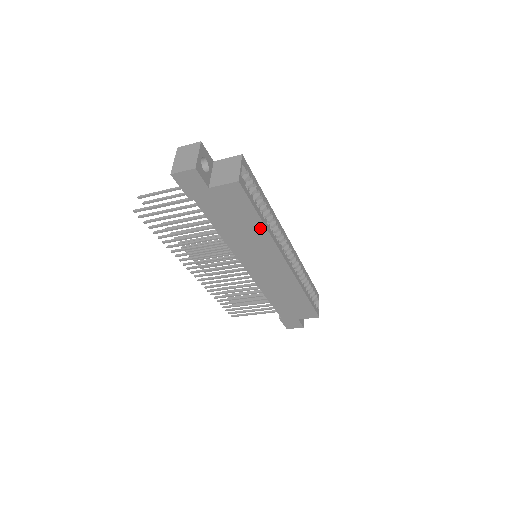
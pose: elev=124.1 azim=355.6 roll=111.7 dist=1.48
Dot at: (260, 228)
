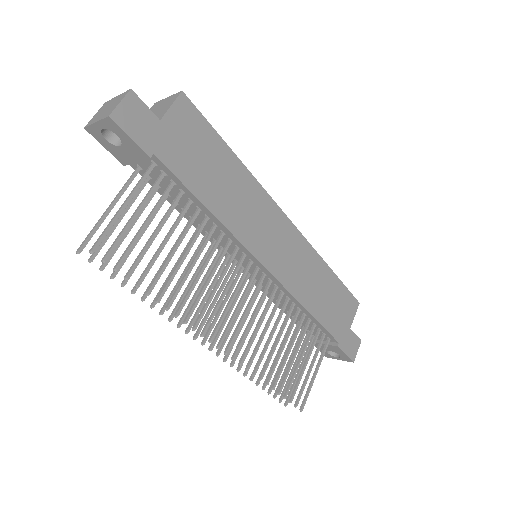
Dot at: (238, 168)
